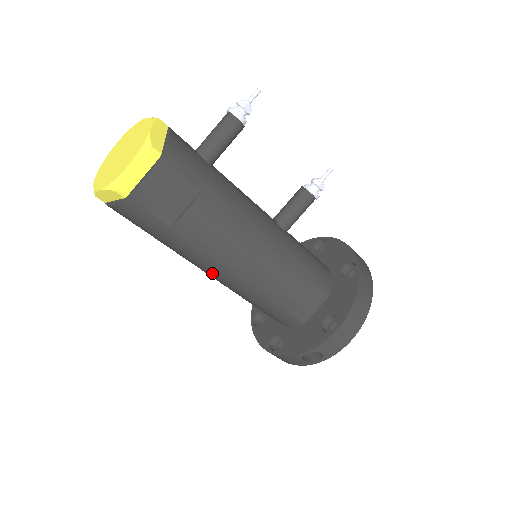
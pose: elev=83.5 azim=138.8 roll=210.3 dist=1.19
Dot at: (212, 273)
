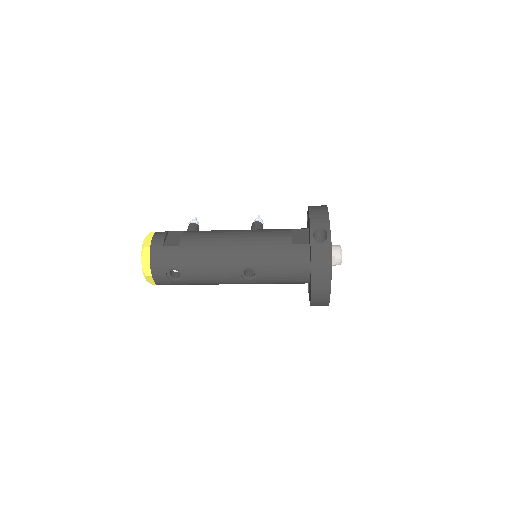
Dot at: (226, 259)
